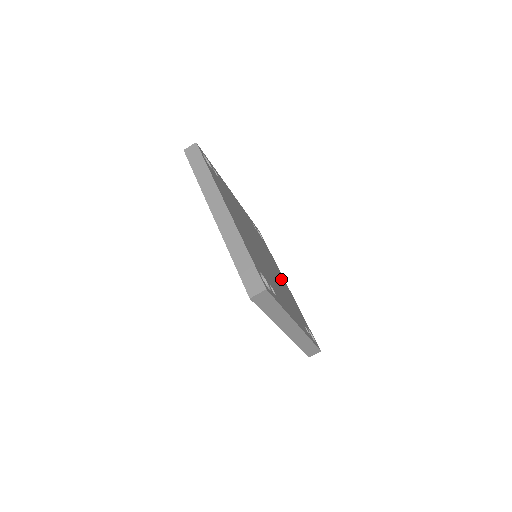
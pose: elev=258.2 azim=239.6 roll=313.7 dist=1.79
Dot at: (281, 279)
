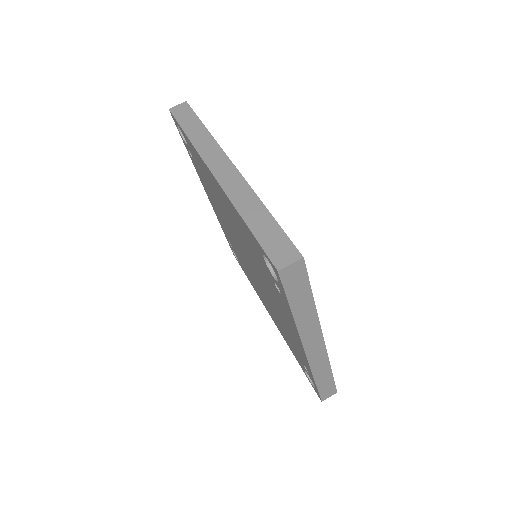
Dot at: occluded
